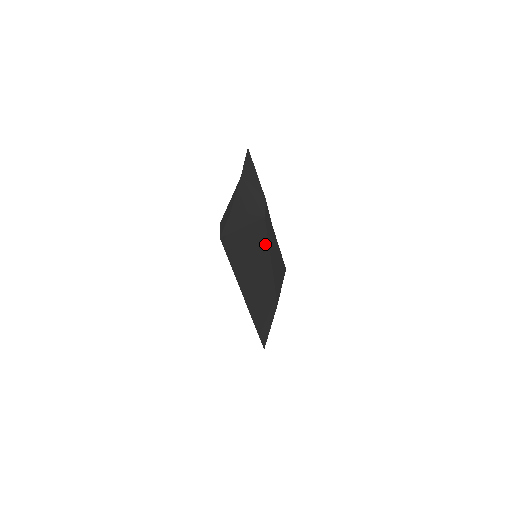
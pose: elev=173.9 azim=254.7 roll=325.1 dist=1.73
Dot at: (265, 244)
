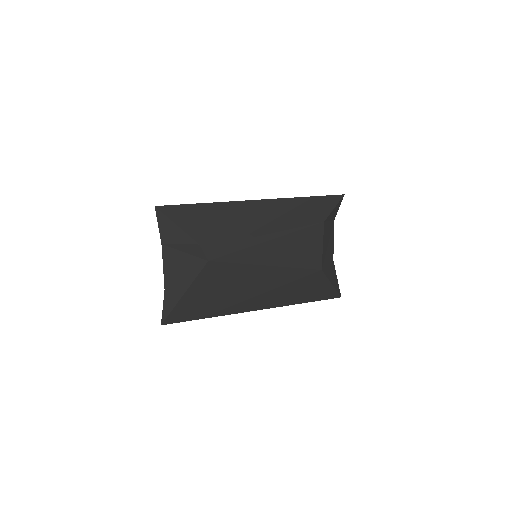
Dot at: (235, 268)
